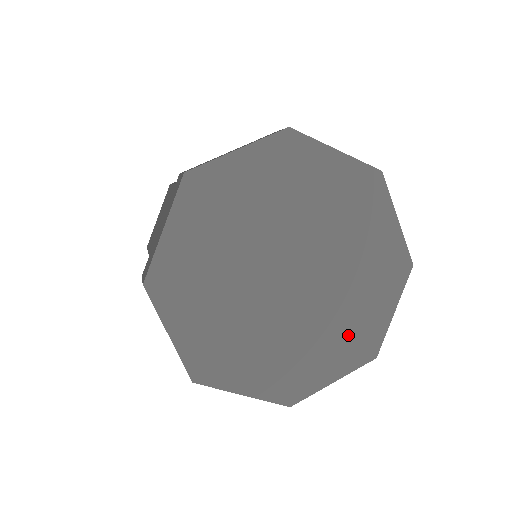
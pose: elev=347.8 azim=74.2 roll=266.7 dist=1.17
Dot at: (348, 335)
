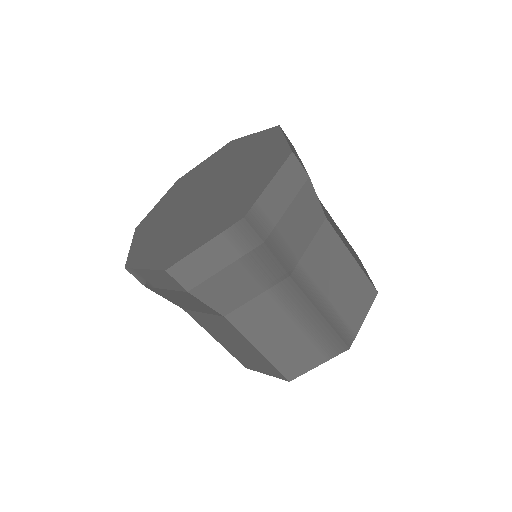
Dot at: (227, 211)
